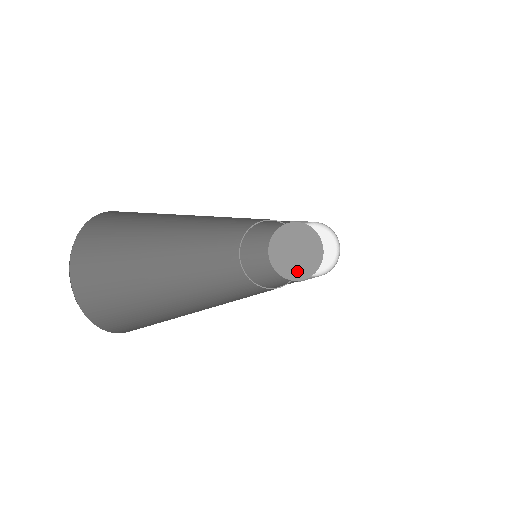
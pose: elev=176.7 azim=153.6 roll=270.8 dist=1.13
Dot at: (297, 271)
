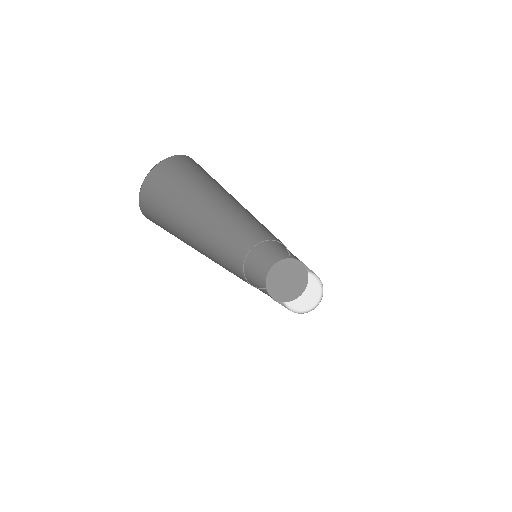
Dot at: (288, 269)
